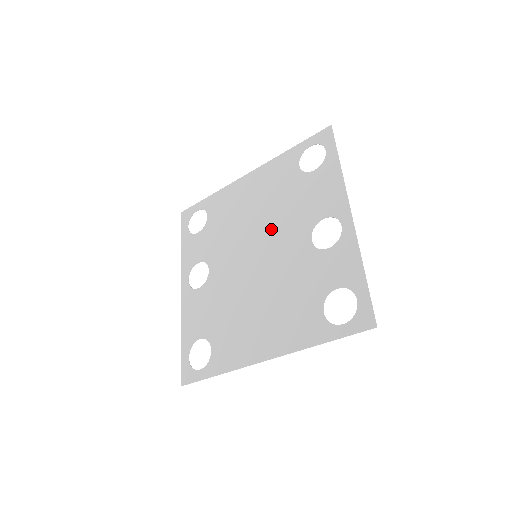
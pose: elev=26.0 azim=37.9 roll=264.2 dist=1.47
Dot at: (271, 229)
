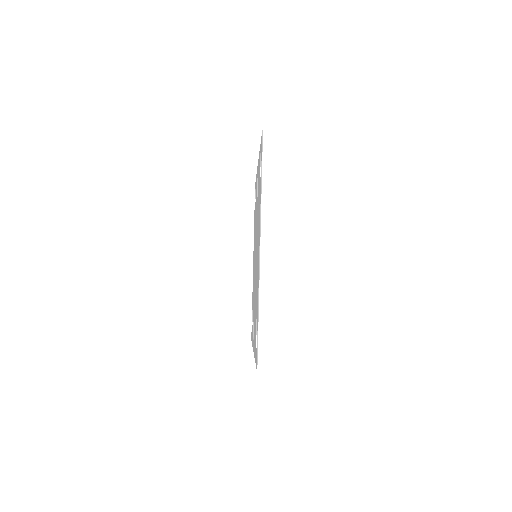
Dot at: (255, 239)
